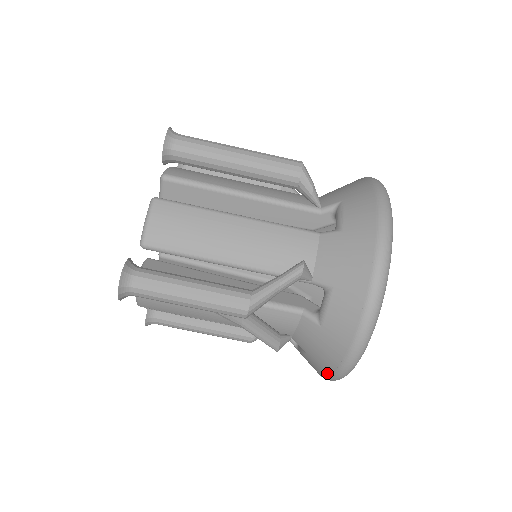
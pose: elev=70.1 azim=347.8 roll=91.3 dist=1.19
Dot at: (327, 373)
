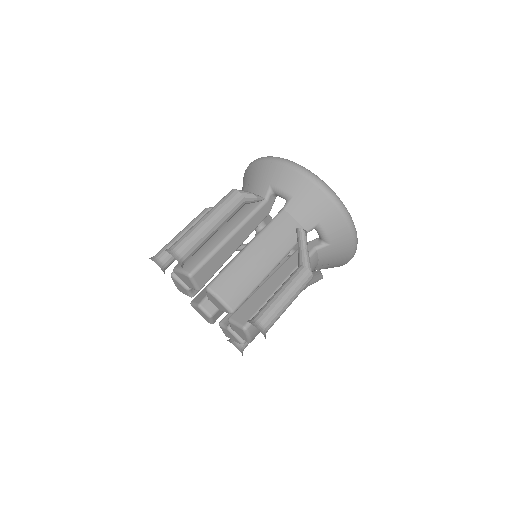
Dot at: (347, 260)
